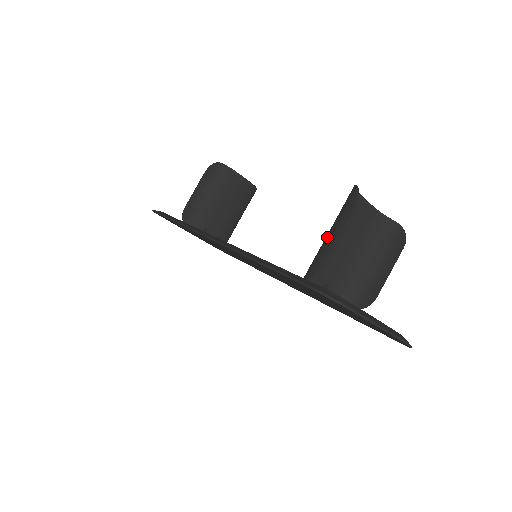
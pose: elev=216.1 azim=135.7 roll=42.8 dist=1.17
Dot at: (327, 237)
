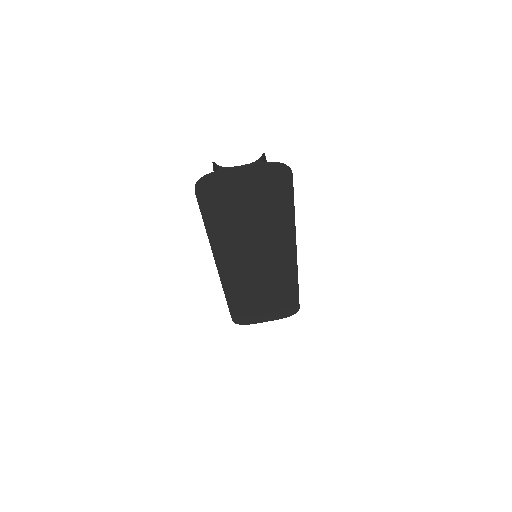
Dot at: occluded
